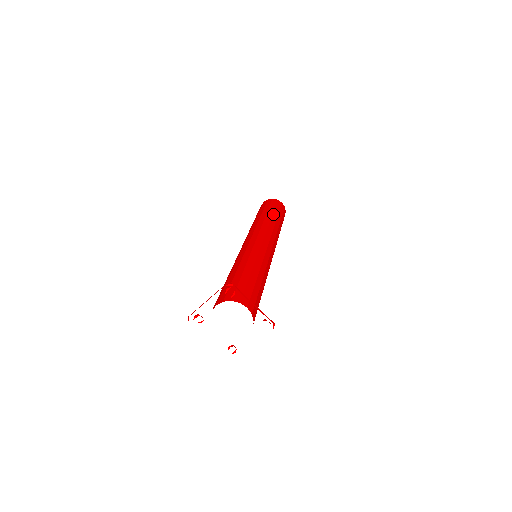
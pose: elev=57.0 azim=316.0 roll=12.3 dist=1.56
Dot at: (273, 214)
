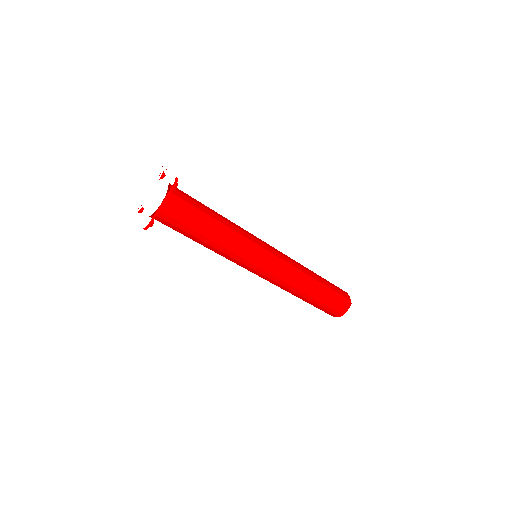
Dot at: occluded
